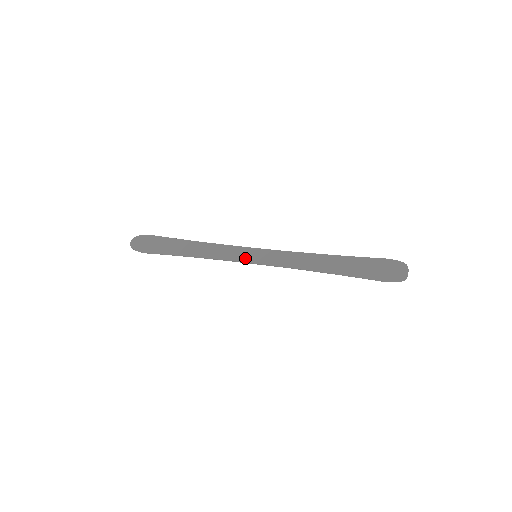
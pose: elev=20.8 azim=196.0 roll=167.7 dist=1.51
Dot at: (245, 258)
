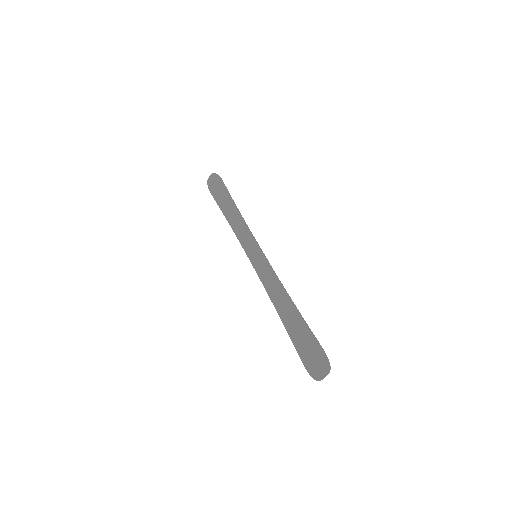
Dot at: (249, 251)
